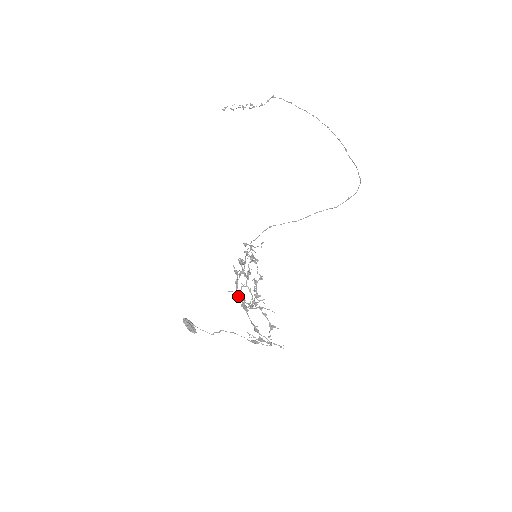
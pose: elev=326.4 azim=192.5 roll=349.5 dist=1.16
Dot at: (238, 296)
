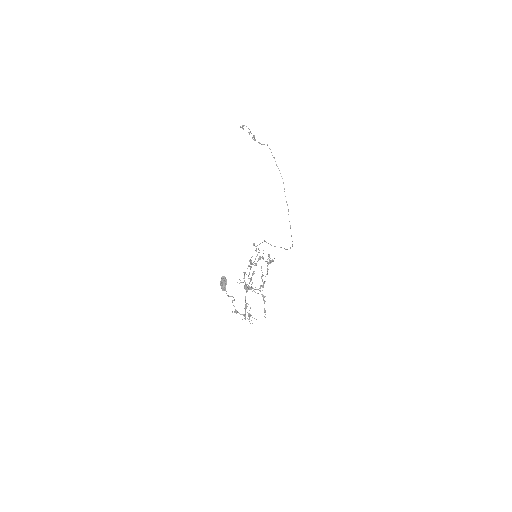
Dot at: (251, 279)
